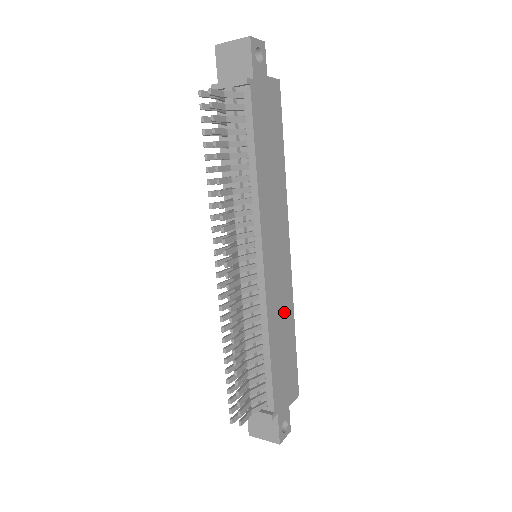
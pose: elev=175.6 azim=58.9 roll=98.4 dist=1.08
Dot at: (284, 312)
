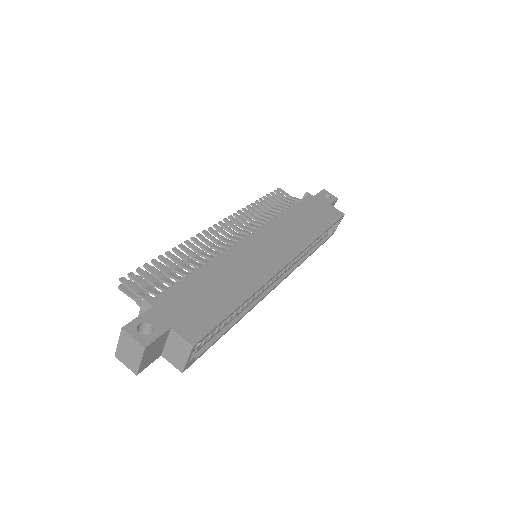
Dot at: (243, 276)
